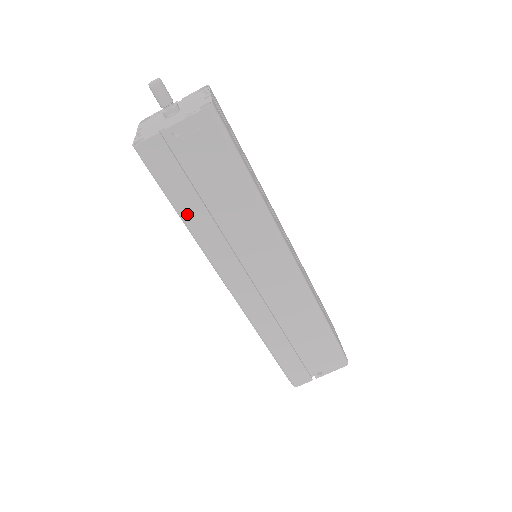
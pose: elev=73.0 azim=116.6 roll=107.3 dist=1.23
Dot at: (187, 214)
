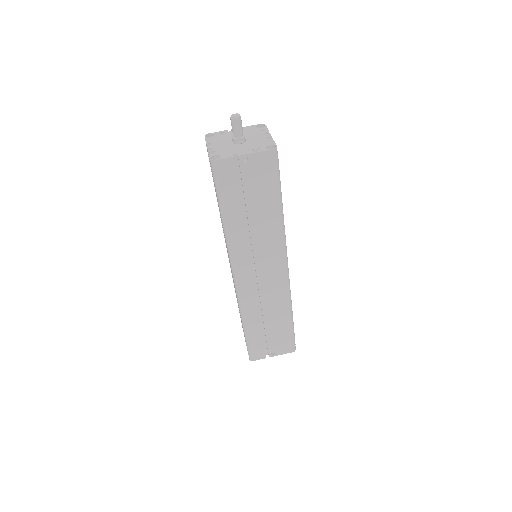
Dot at: (228, 217)
